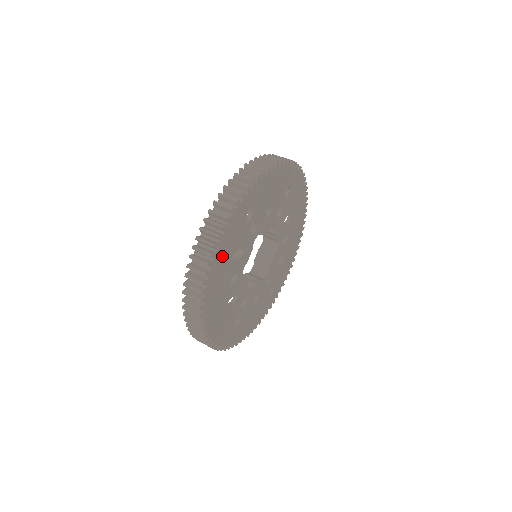
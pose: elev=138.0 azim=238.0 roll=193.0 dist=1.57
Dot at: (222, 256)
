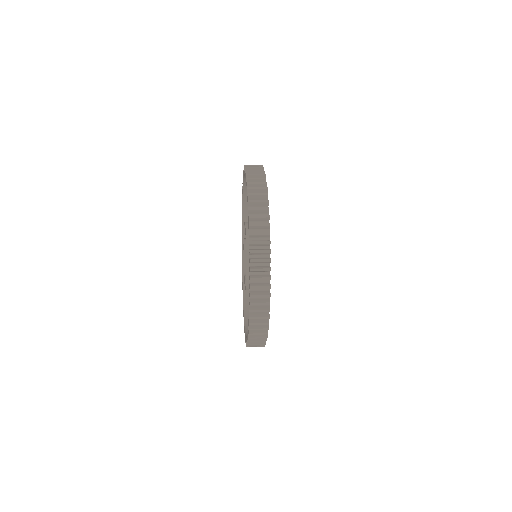
Dot at: occluded
